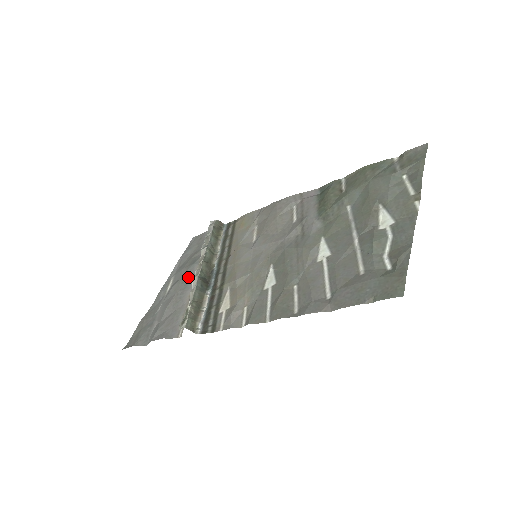
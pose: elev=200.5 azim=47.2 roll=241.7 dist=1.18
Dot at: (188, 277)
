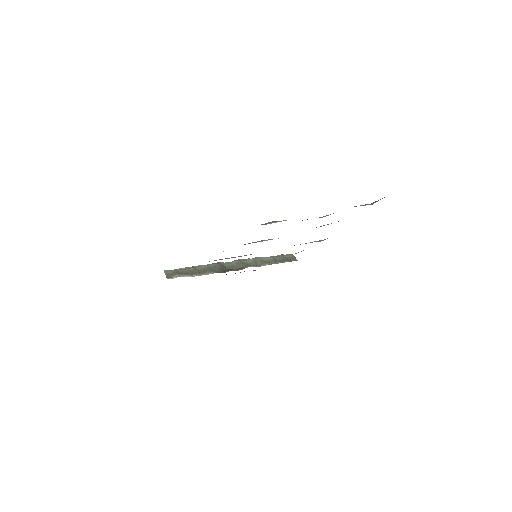
Dot at: occluded
